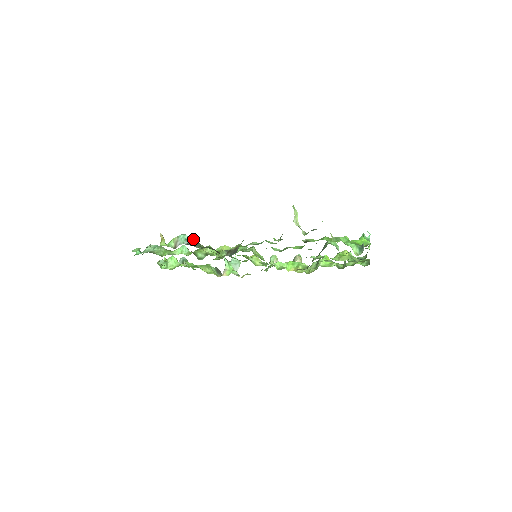
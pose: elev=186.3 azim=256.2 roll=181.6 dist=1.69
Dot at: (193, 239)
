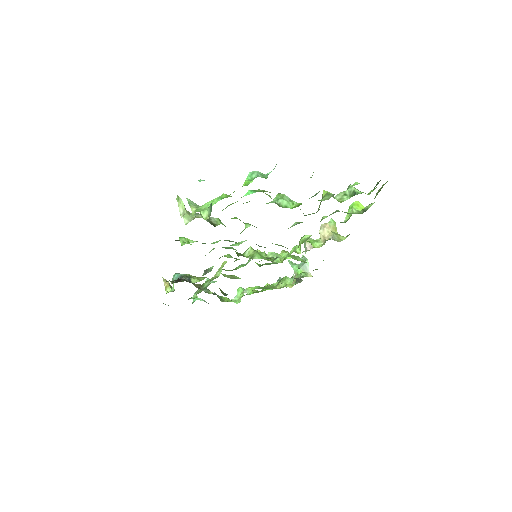
Dot at: (181, 274)
